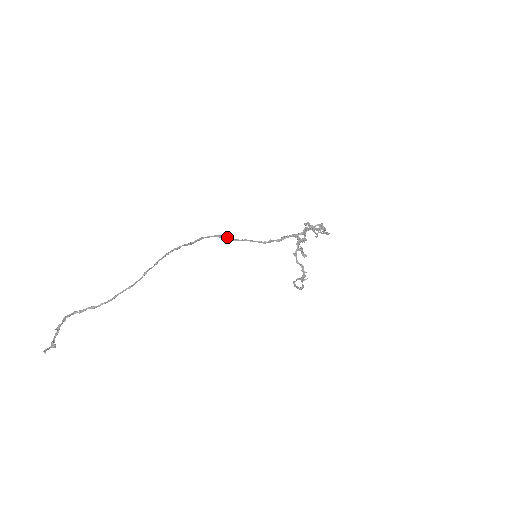
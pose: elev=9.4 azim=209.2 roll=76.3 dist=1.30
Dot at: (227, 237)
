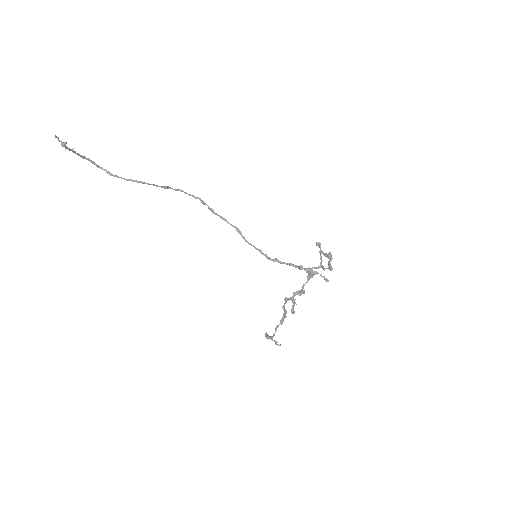
Dot at: occluded
